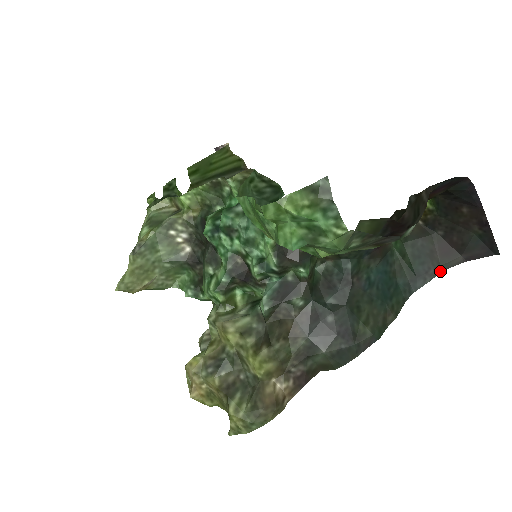
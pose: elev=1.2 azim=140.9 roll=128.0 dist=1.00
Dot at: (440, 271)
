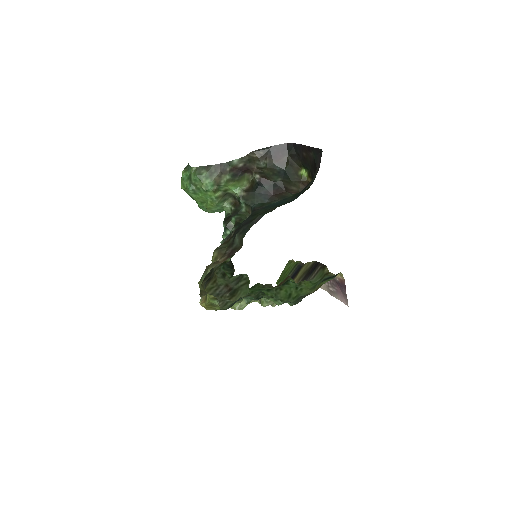
Dot at: occluded
